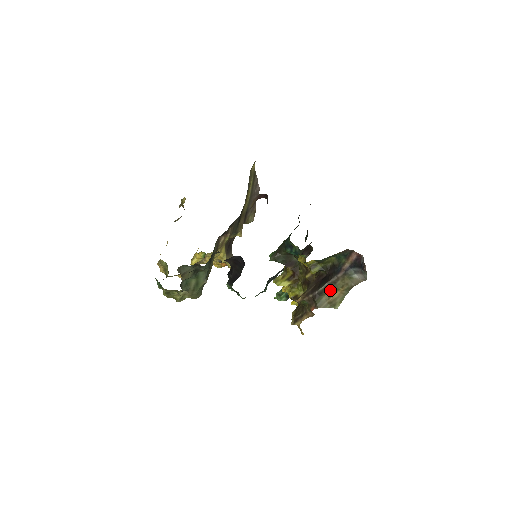
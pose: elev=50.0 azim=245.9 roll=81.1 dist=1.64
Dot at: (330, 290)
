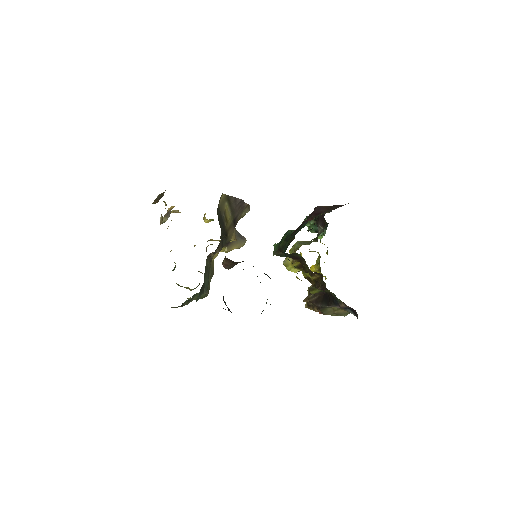
Dot at: occluded
